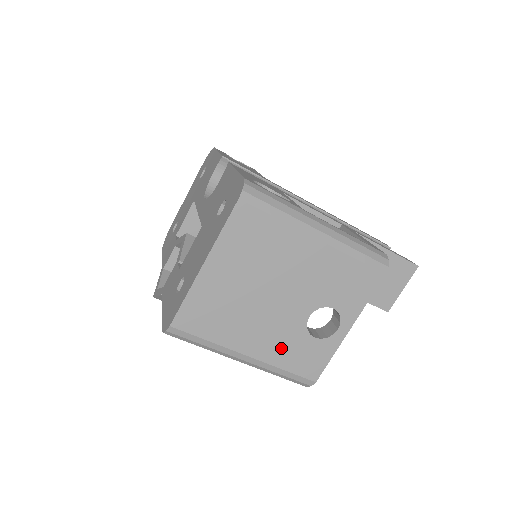
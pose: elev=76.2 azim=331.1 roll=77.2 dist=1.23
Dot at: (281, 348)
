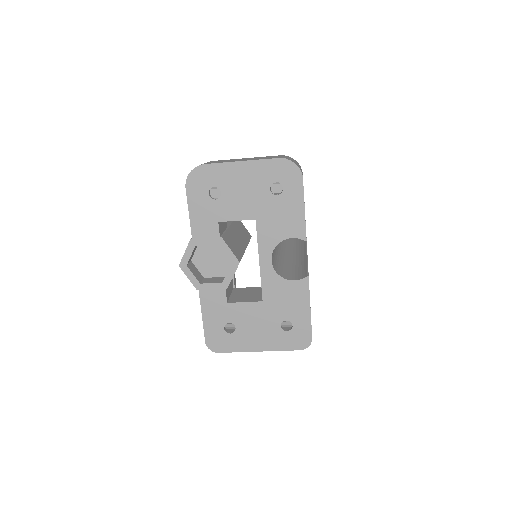
Dot at: occluded
